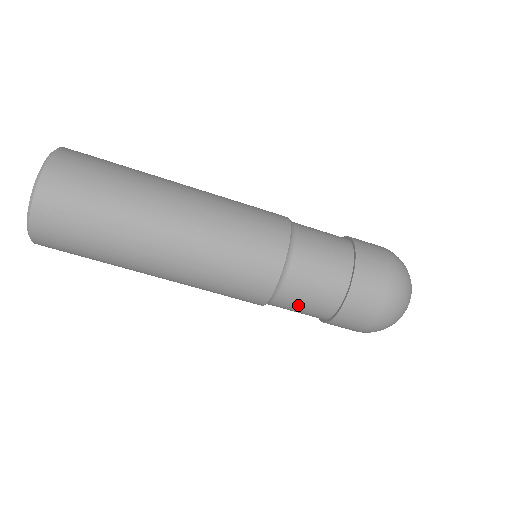
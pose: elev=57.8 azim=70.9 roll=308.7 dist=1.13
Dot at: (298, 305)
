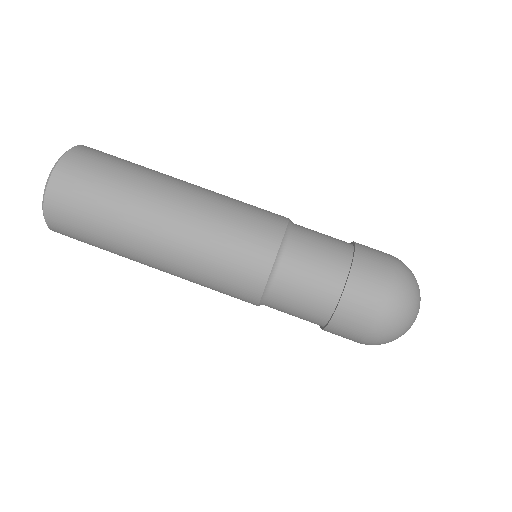
Dot at: (309, 261)
